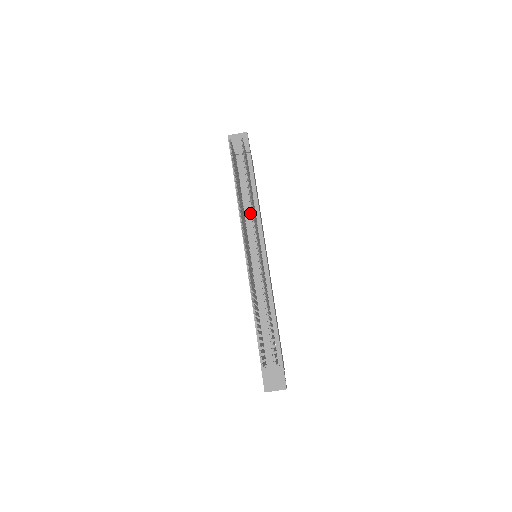
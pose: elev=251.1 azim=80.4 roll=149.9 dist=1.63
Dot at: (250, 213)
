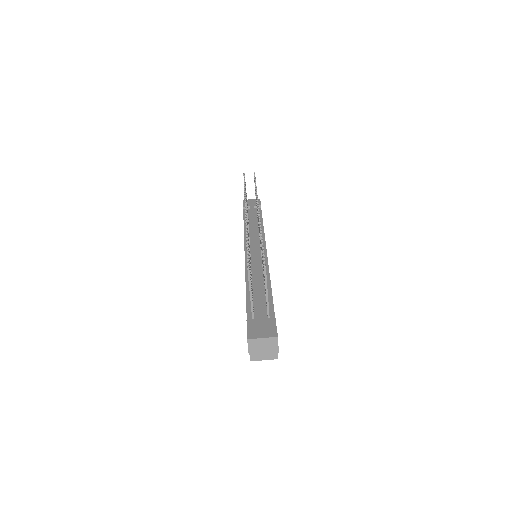
Dot at: (255, 230)
